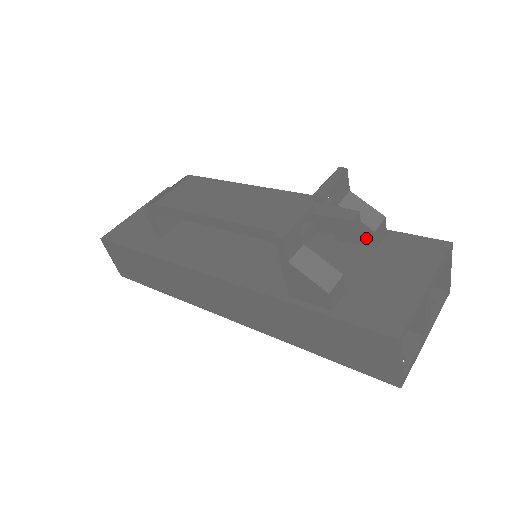
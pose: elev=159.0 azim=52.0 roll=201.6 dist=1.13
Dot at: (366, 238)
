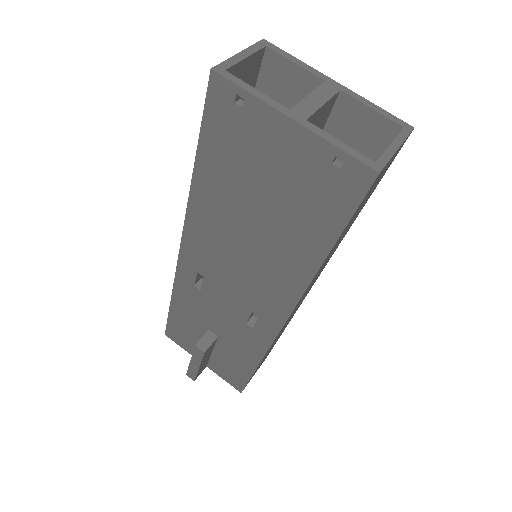
Dot at: occluded
